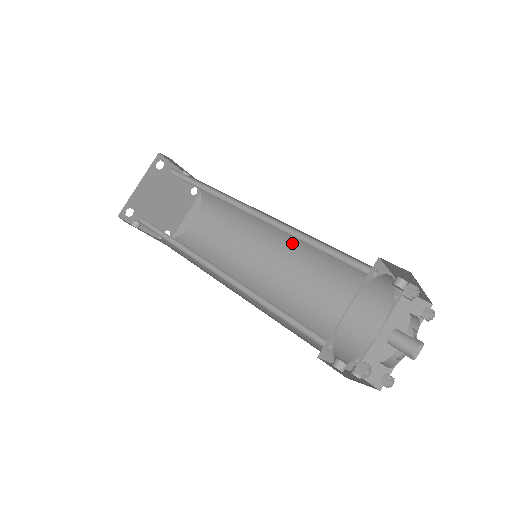
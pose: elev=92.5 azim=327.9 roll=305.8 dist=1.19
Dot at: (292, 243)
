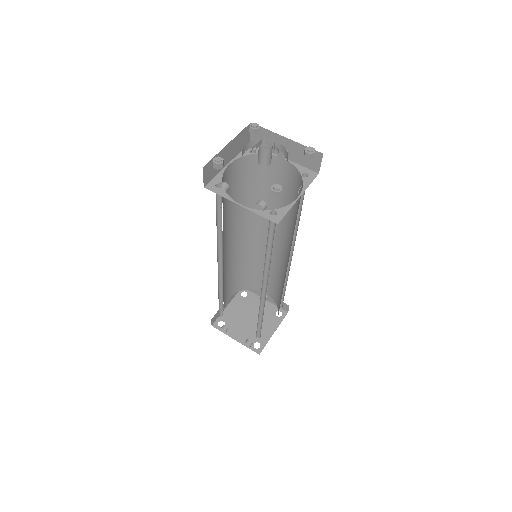
Dot at: (288, 244)
